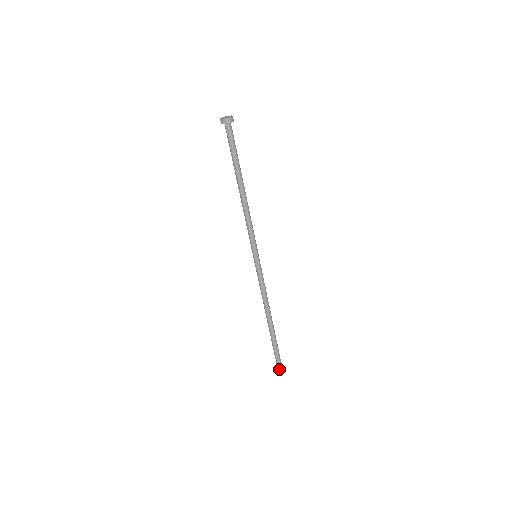
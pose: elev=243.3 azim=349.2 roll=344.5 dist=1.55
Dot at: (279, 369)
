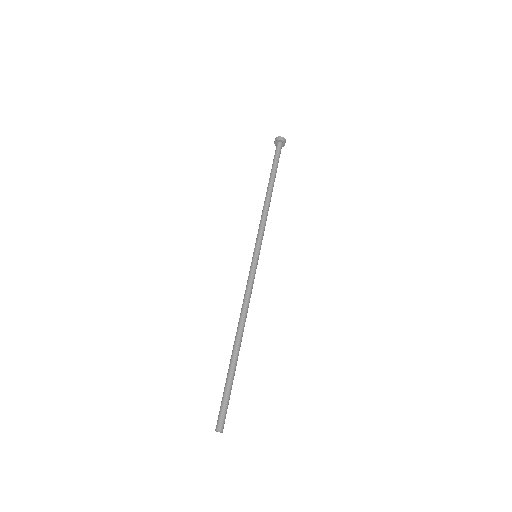
Dot at: (217, 426)
